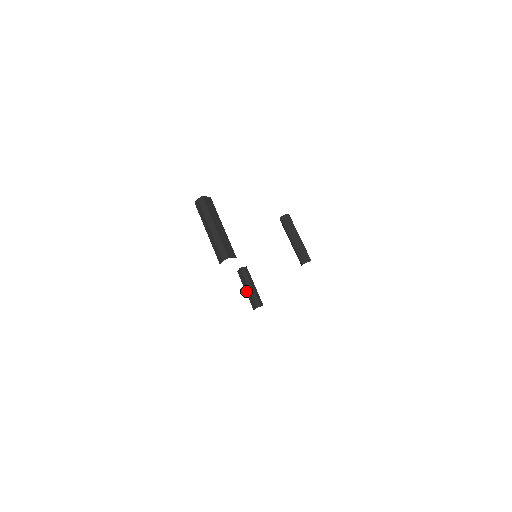
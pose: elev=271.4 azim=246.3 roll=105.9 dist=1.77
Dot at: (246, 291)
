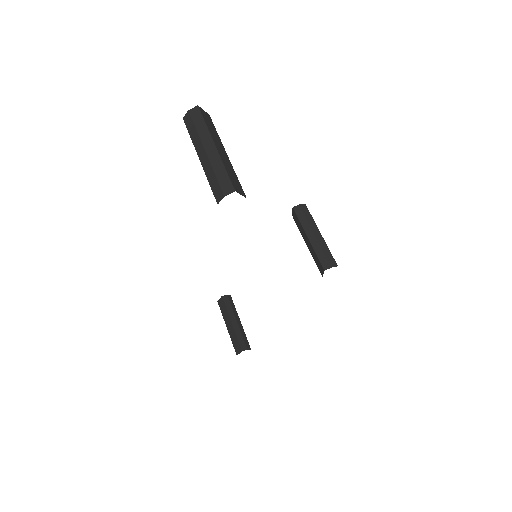
Dot at: (228, 328)
